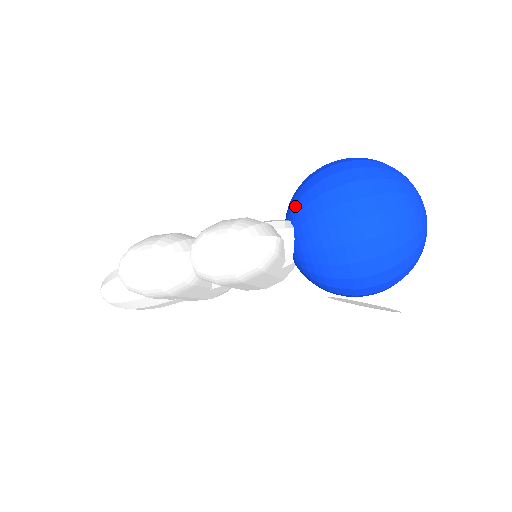
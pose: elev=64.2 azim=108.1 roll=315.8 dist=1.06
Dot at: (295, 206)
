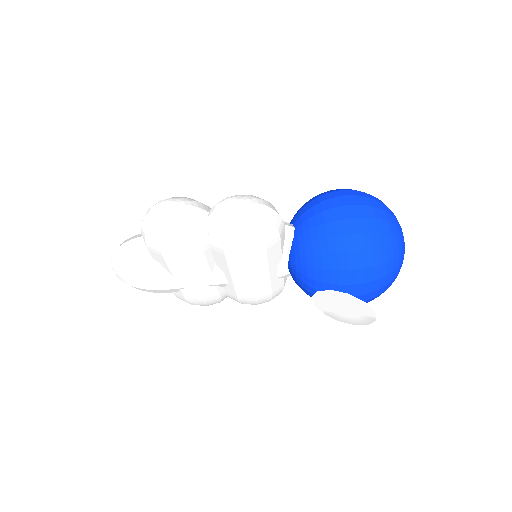
Dot at: (299, 213)
